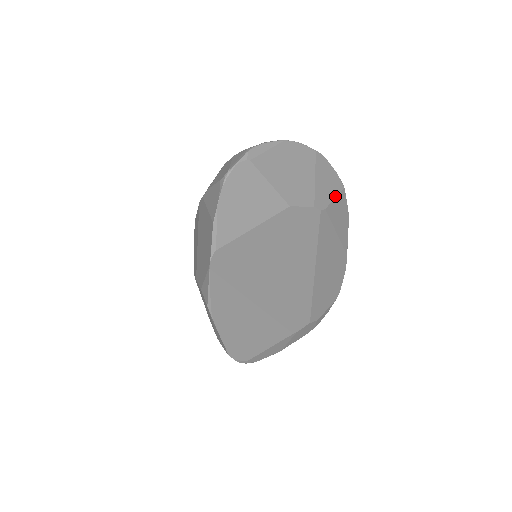
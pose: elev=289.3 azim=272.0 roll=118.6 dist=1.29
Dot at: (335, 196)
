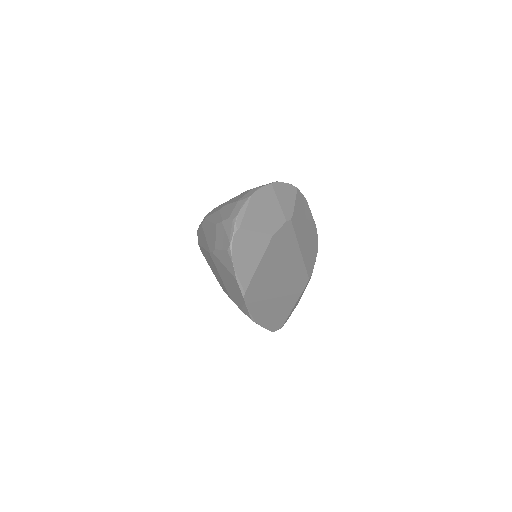
Dot at: (294, 200)
